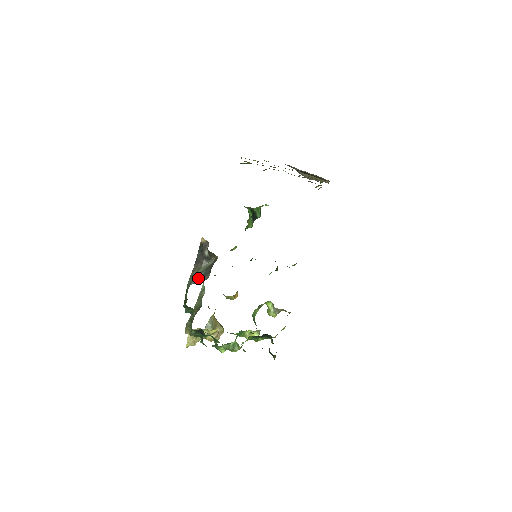
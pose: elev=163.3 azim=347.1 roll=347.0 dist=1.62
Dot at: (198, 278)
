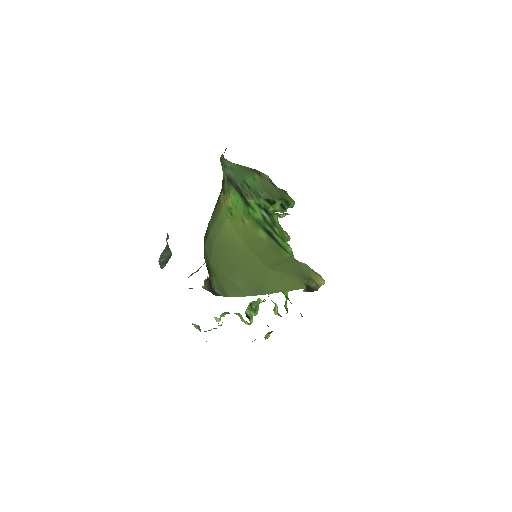
Dot at: (163, 260)
